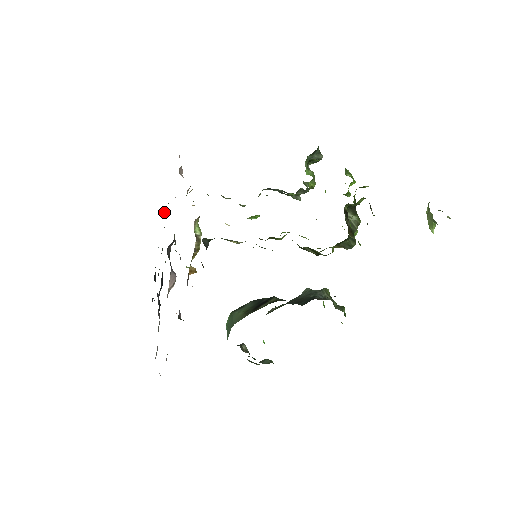
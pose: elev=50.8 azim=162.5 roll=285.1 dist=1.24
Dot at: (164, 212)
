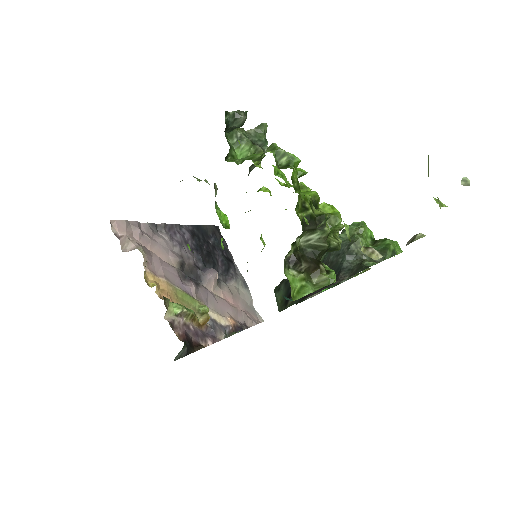
Dot at: (158, 229)
